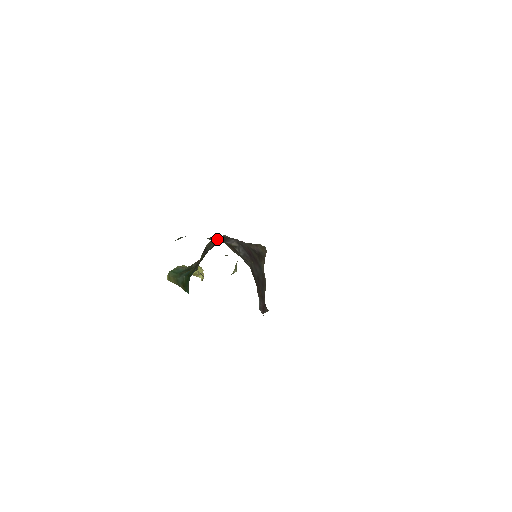
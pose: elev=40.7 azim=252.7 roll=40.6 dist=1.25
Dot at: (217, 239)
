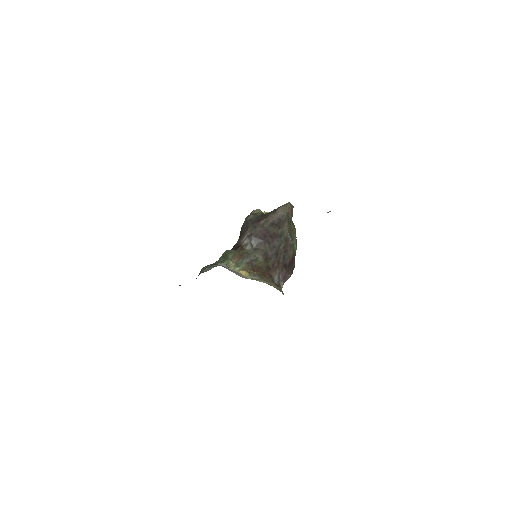
Dot at: (222, 262)
